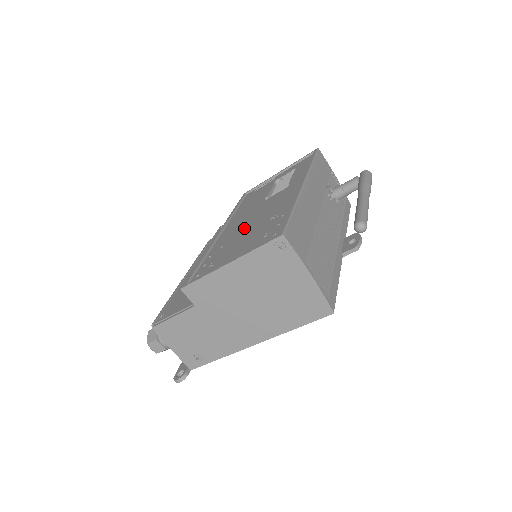
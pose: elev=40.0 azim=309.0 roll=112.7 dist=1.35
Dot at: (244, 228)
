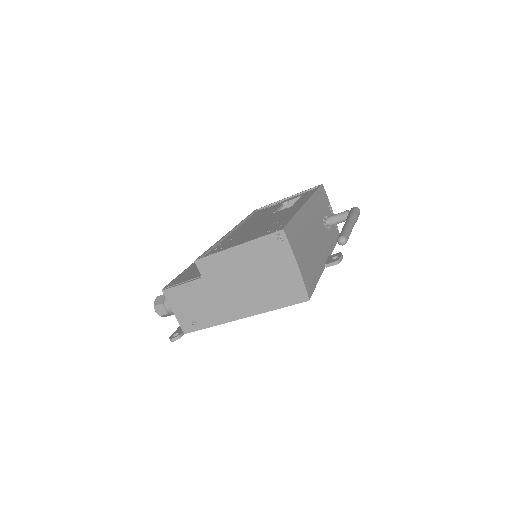
Dot at: (252, 228)
